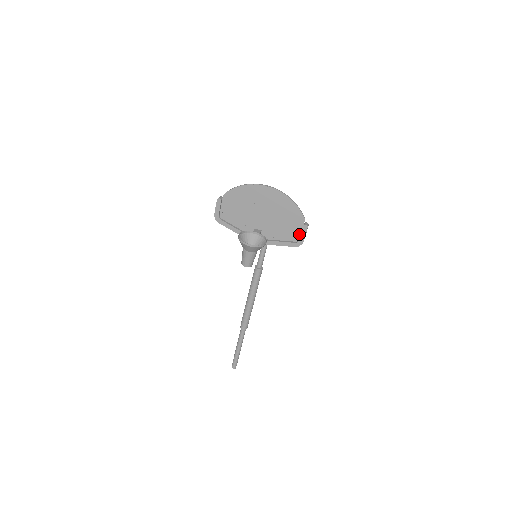
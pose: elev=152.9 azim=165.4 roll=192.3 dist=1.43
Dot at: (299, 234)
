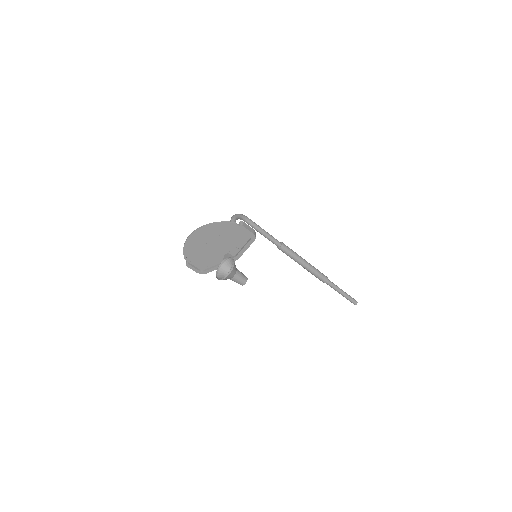
Dot at: (246, 232)
